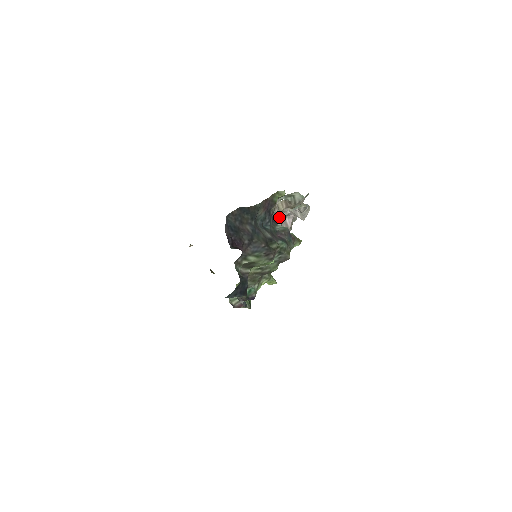
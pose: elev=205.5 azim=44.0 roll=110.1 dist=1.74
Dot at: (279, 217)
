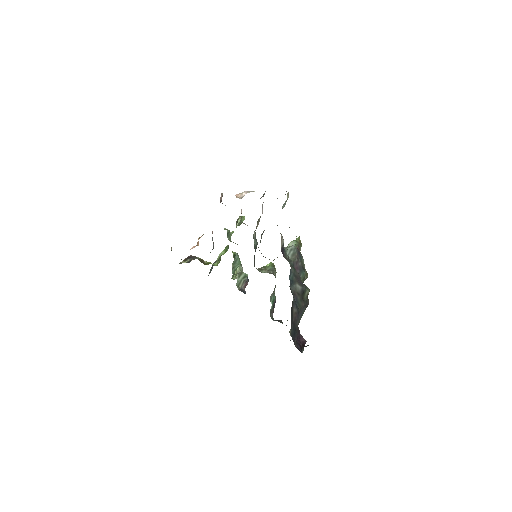
Dot at: occluded
